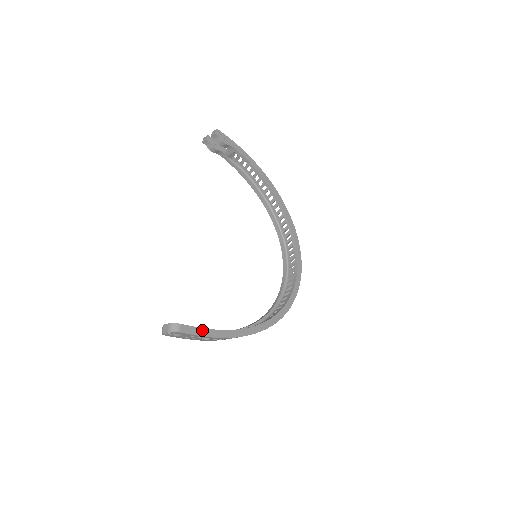
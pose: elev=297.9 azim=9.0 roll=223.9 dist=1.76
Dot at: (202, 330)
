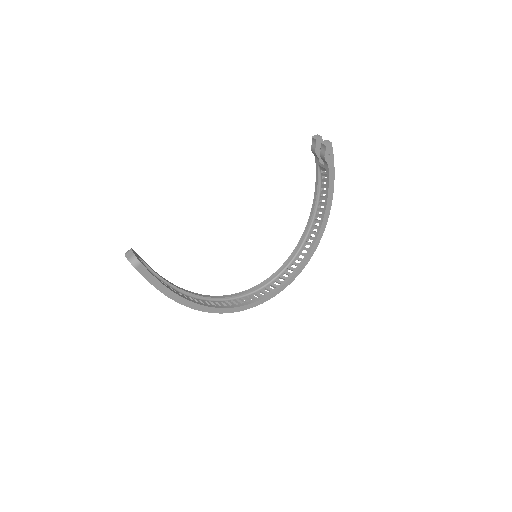
Dot at: (154, 279)
